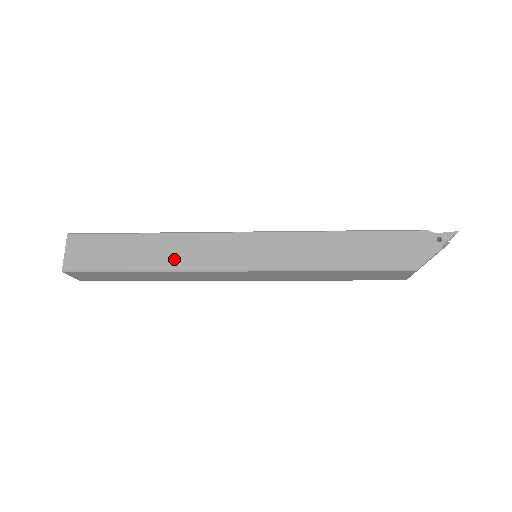
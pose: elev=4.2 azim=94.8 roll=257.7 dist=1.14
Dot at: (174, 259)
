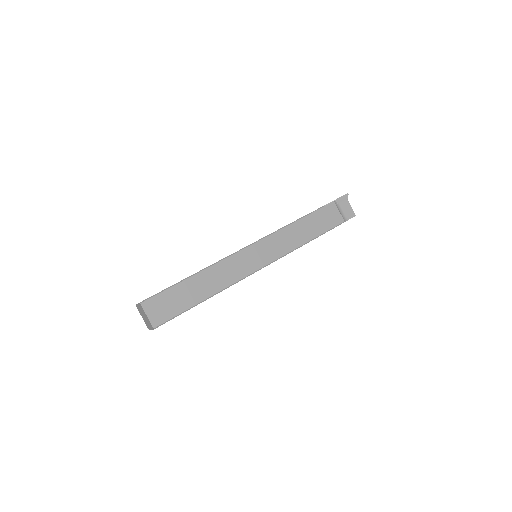
Dot at: occluded
